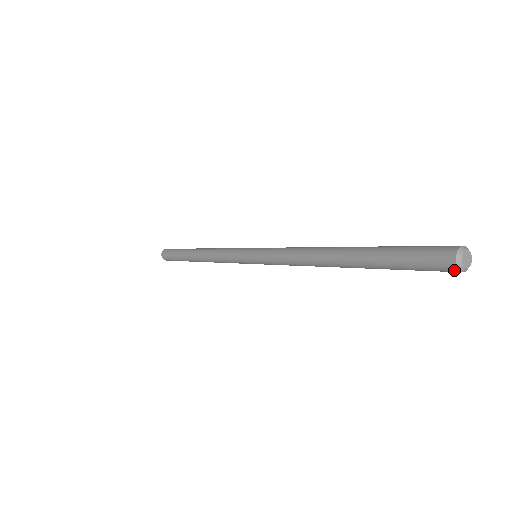
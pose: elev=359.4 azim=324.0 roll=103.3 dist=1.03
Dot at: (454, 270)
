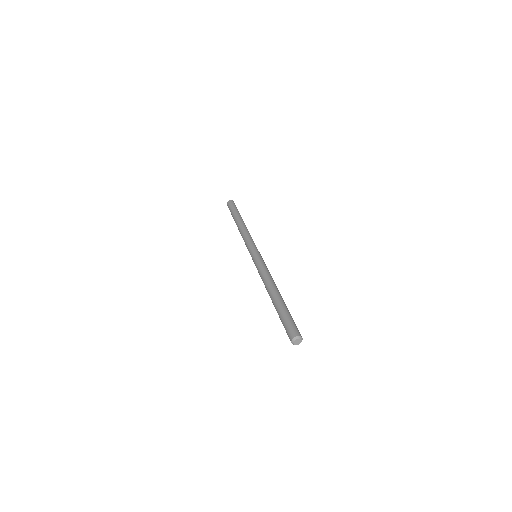
Dot at: (296, 343)
